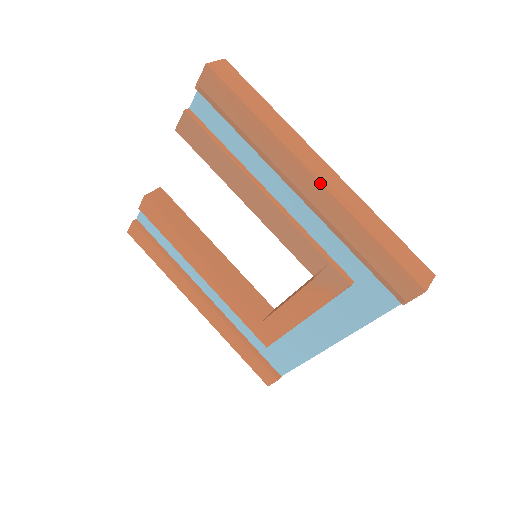
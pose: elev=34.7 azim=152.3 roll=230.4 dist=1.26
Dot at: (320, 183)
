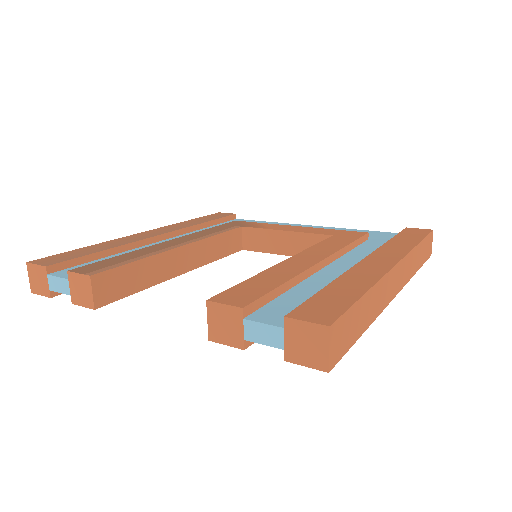
Dot at: (398, 292)
